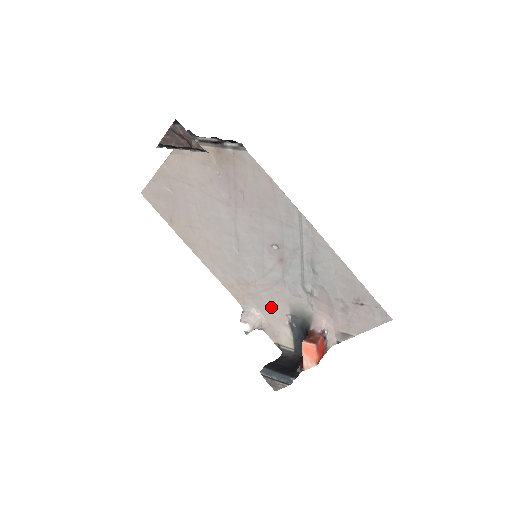
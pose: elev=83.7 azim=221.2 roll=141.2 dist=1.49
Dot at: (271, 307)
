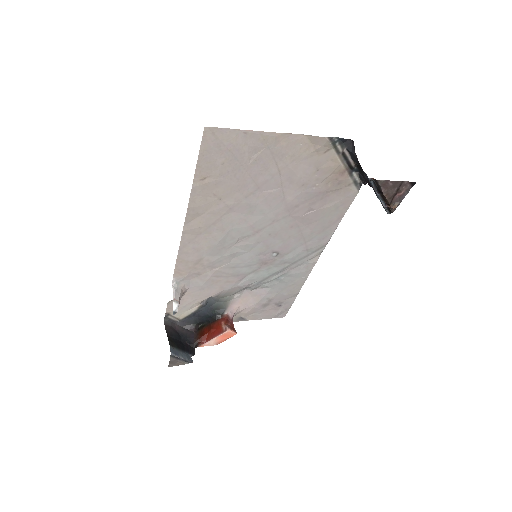
Dot at: (205, 289)
